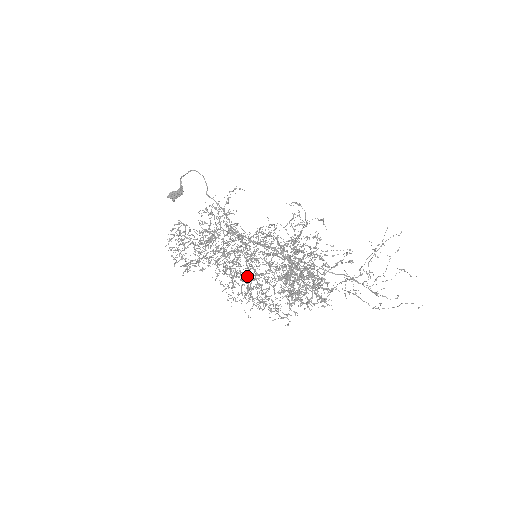
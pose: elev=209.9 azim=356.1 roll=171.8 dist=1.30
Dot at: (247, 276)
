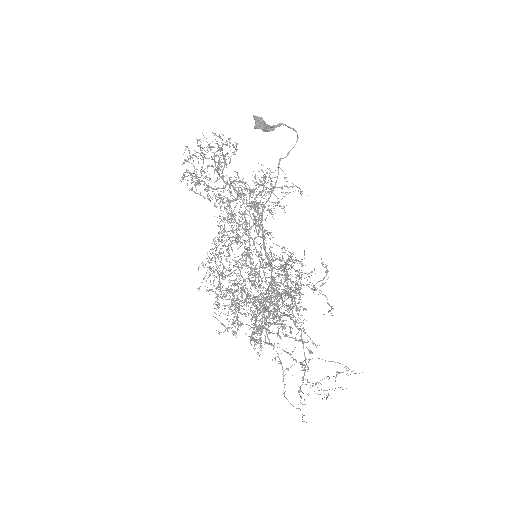
Dot at: occluded
